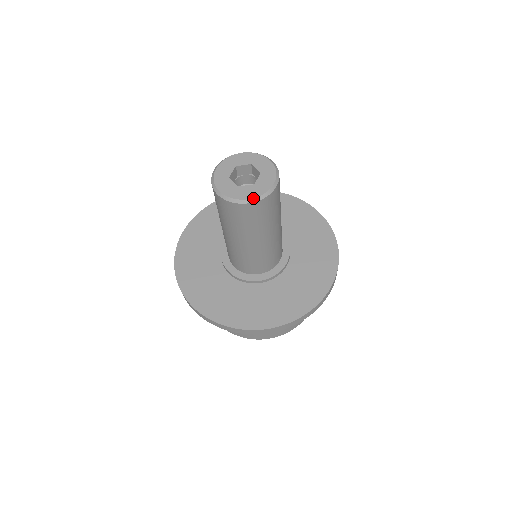
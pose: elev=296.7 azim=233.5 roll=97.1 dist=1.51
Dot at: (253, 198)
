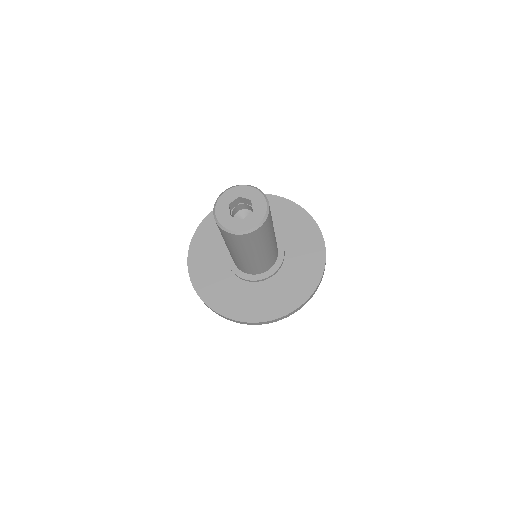
Dot at: (235, 231)
